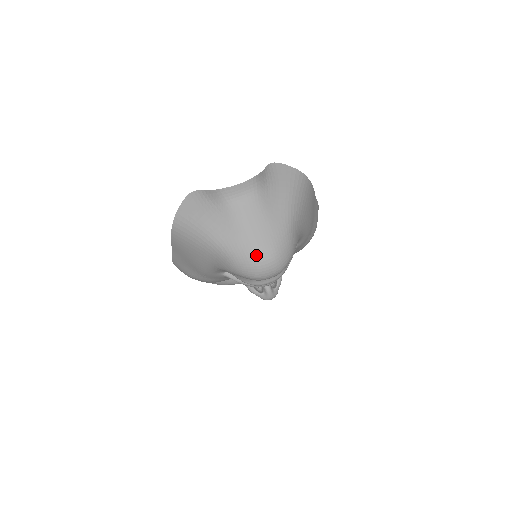
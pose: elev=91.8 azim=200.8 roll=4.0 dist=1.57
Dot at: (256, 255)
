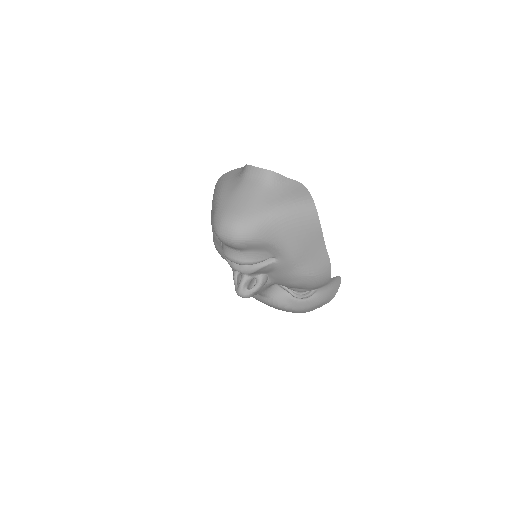
Dot at: (226, 214)
